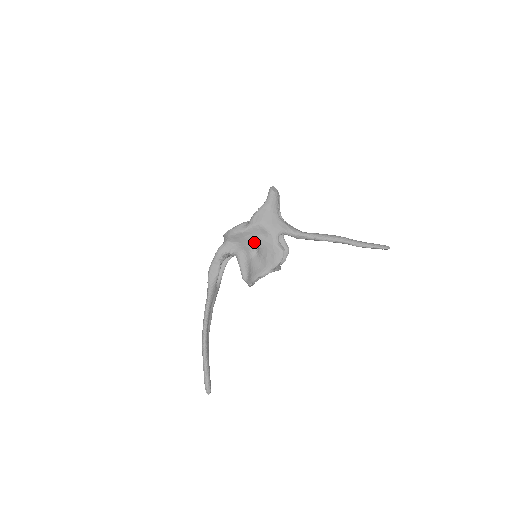
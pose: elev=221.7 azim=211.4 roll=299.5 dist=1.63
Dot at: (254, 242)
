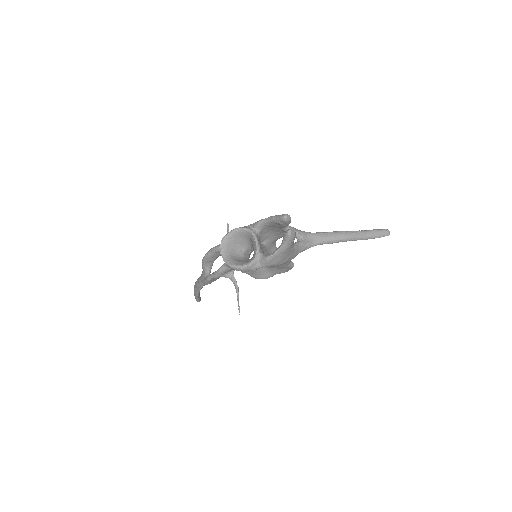
Dot at: occluded
